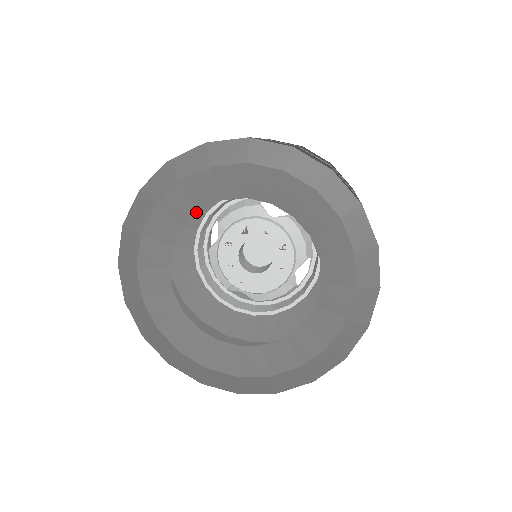
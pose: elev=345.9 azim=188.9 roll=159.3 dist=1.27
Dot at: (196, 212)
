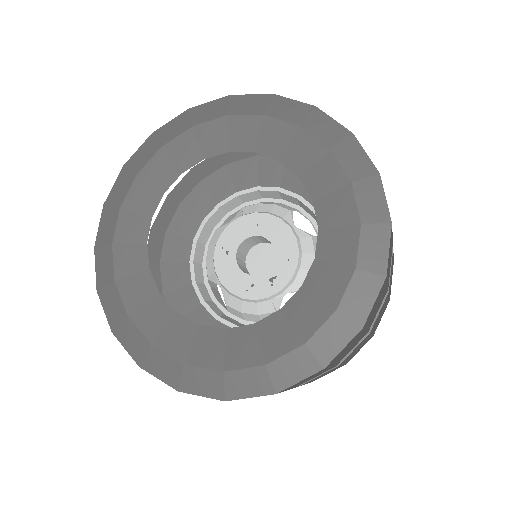
Dot at: (224, 152)
